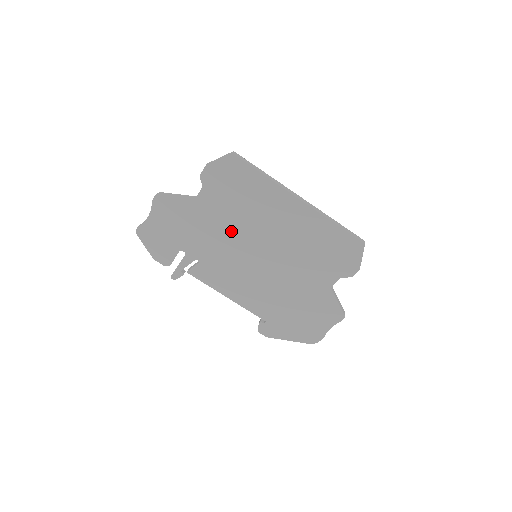
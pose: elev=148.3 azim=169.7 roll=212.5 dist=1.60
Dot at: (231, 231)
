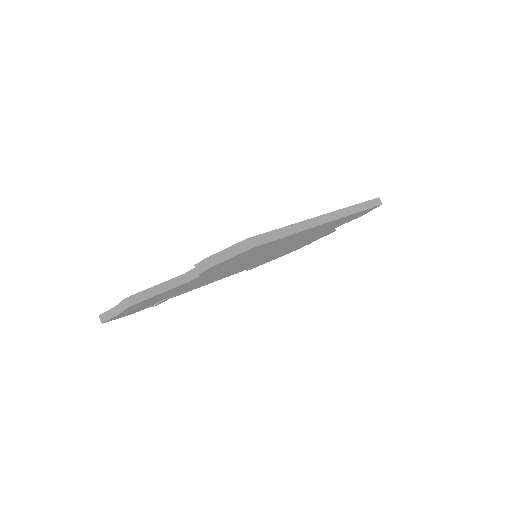
Dot at: (233, 267)
